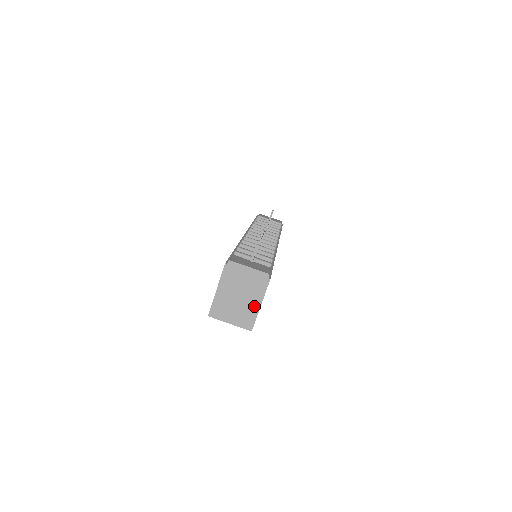
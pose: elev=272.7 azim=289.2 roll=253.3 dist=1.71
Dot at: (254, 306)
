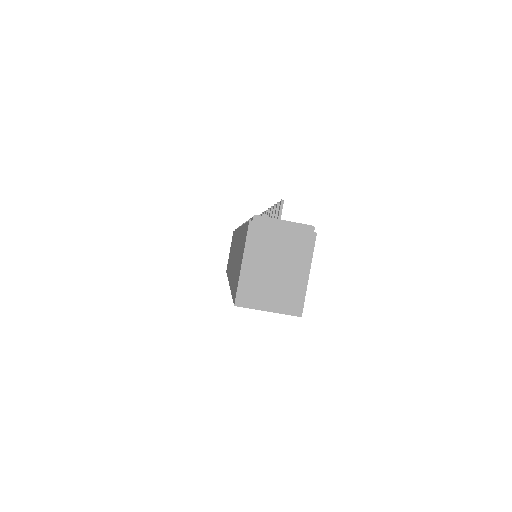
Dot at: (300, 277)
